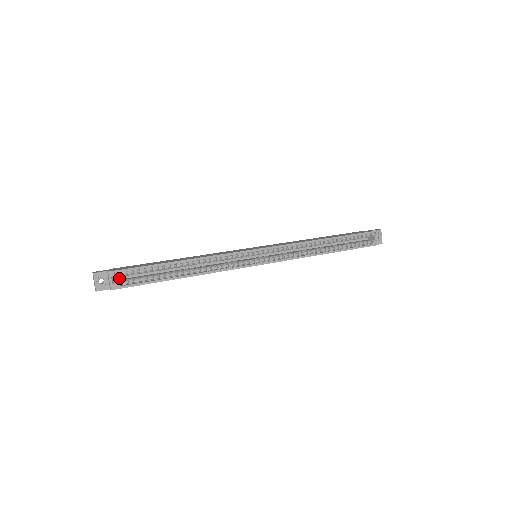
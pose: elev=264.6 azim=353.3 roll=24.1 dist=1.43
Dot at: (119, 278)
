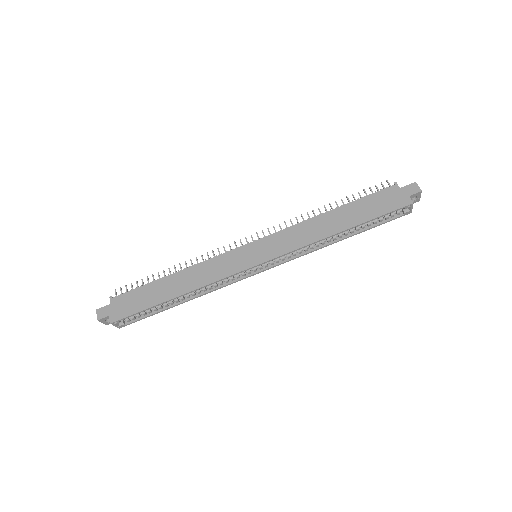
Dot at: occluded
